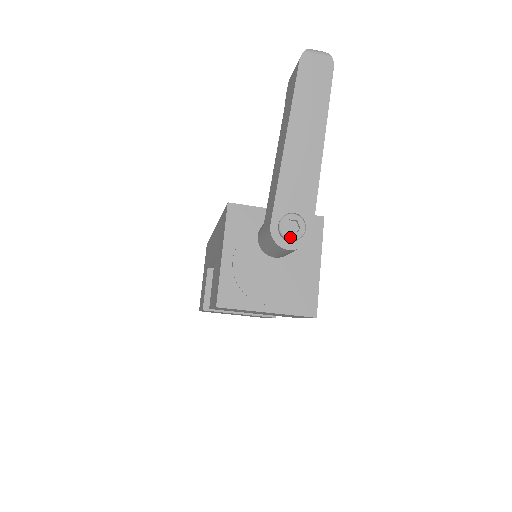
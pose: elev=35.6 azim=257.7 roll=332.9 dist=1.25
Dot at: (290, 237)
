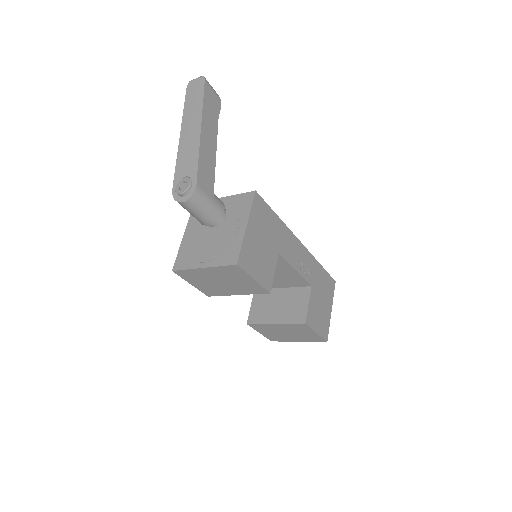
Dot at: (180, 192)
